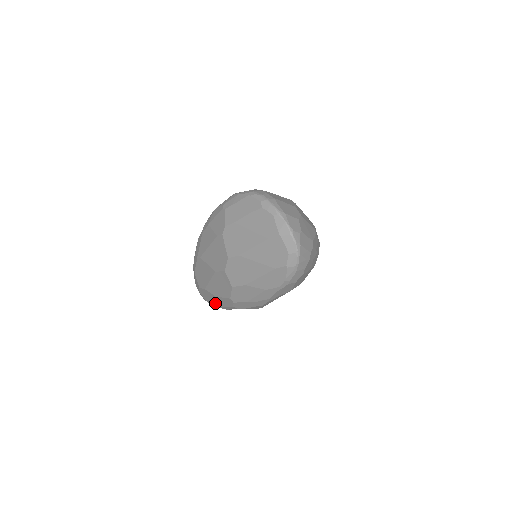
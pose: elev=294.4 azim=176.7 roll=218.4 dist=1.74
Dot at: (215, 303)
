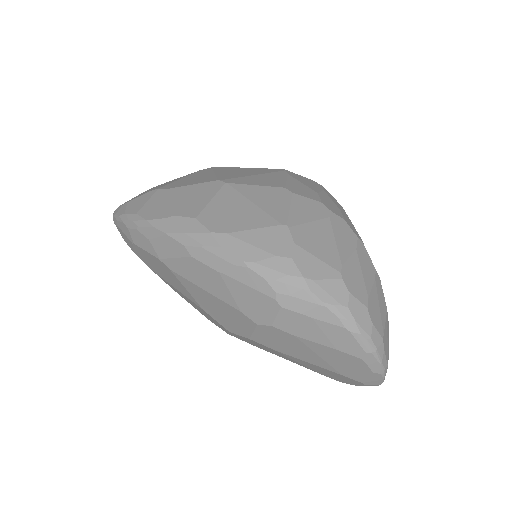
Dot at: occluded
